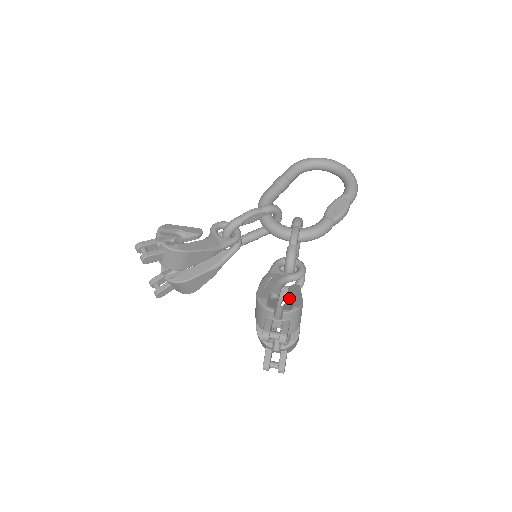
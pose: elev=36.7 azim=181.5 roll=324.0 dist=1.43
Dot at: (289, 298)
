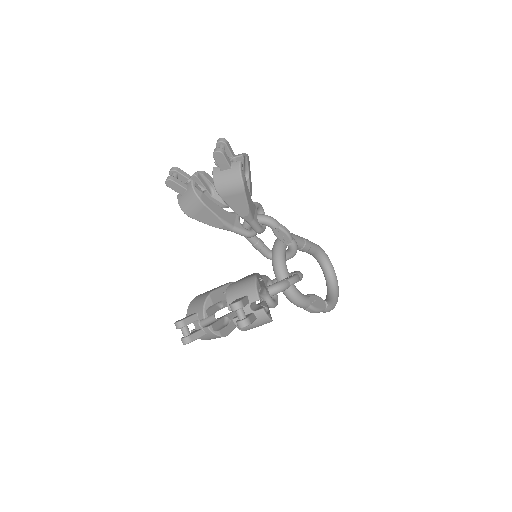
Dot at: (263, 306)
